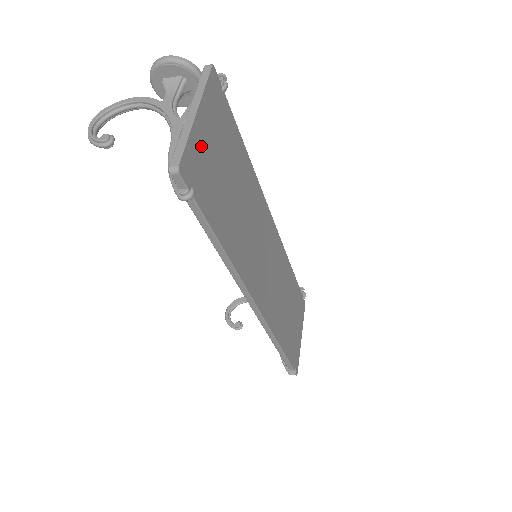
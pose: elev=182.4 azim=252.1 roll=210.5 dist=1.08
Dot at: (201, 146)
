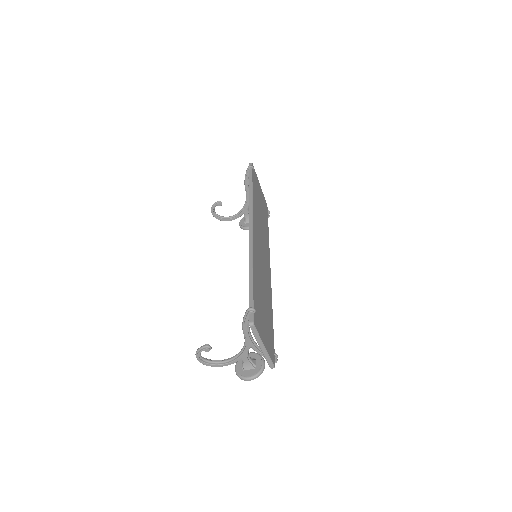
Dot at: (258, 184)
